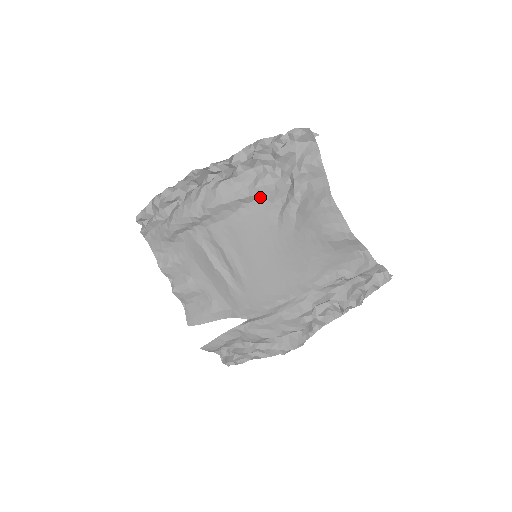
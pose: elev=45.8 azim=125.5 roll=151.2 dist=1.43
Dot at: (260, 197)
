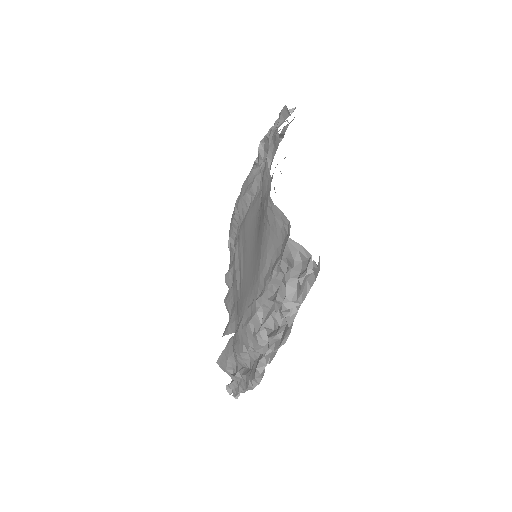
Dot at: (259, 187)
